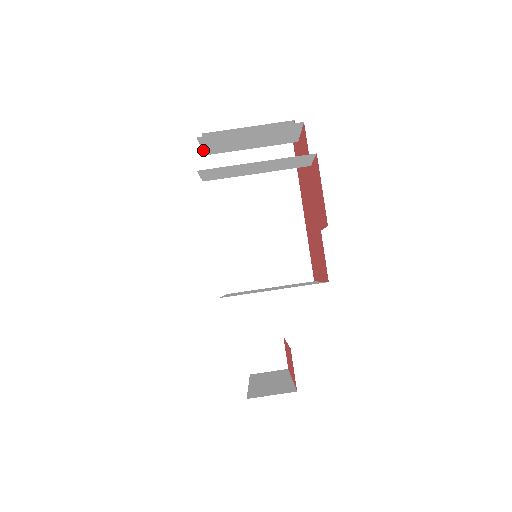
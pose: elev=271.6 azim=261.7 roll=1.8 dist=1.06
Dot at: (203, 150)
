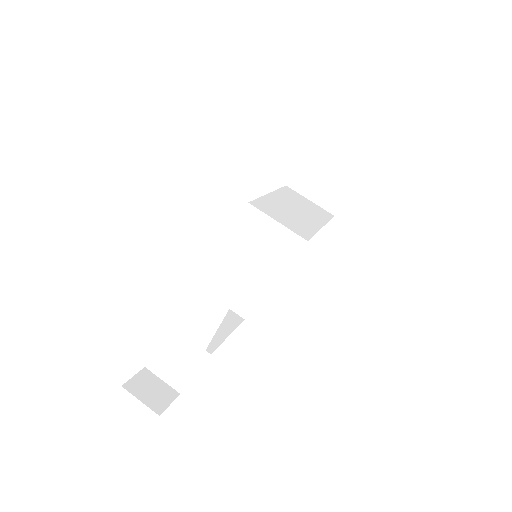
Dot at: (299, 156)
